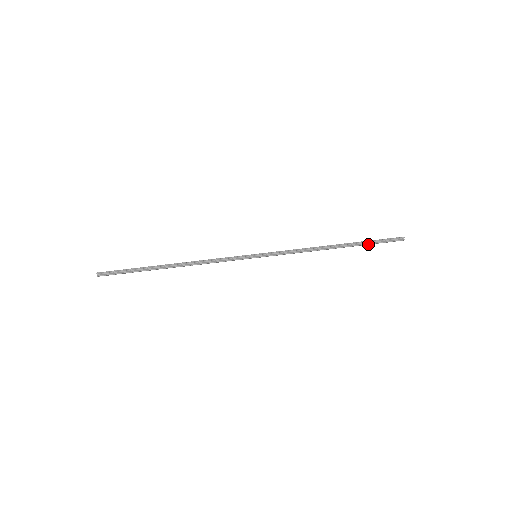
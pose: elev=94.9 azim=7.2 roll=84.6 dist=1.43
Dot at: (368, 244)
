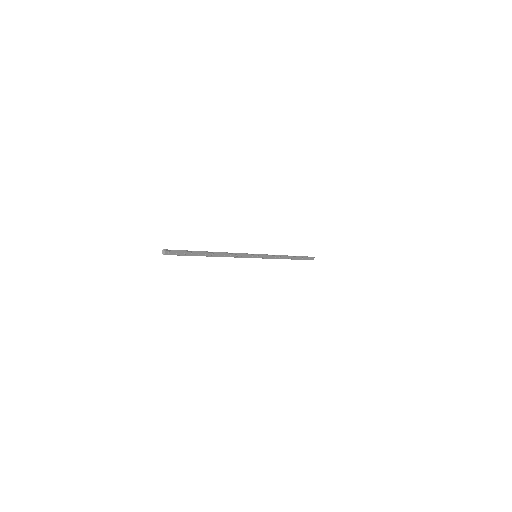
Dot at: (302, 258)
